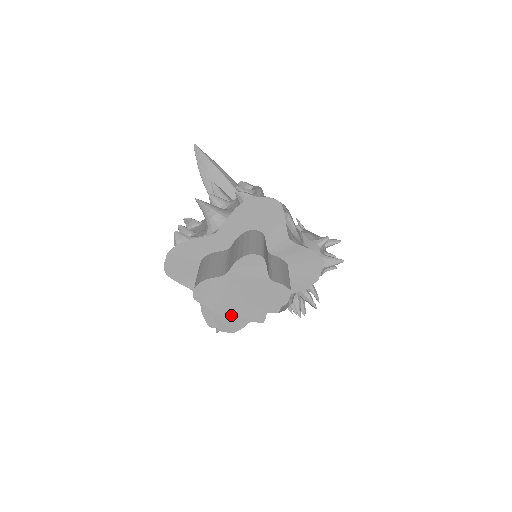
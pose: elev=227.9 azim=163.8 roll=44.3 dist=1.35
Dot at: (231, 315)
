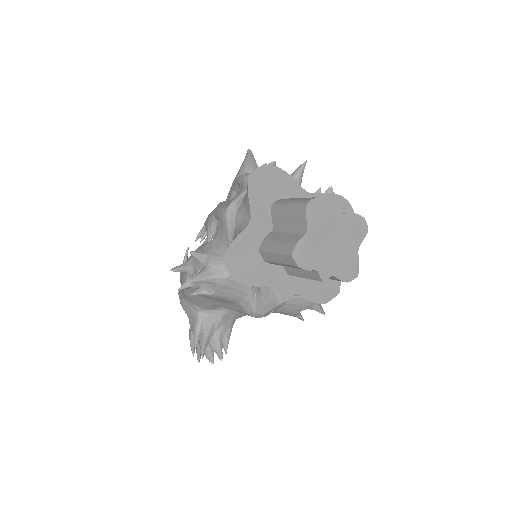
Dot at: (313, 249)
